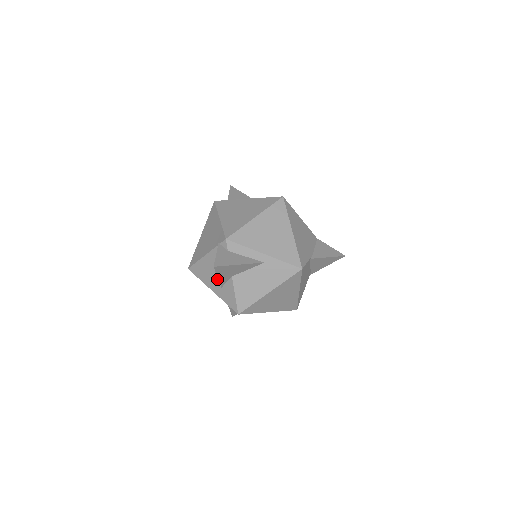
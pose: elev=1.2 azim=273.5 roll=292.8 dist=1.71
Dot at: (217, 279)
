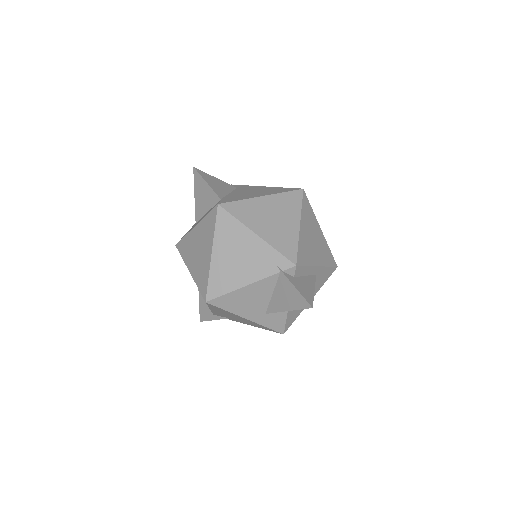
Dot at: (261, 307)
